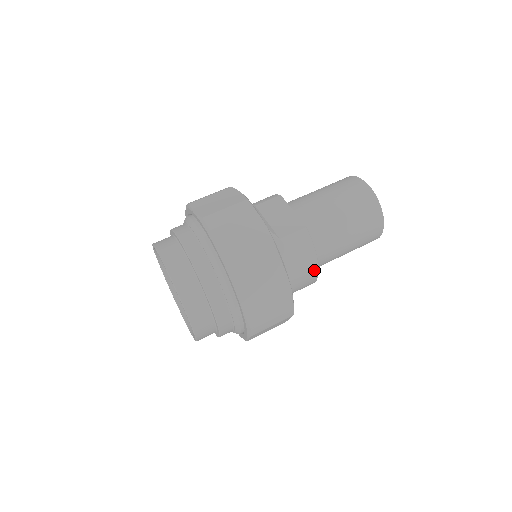
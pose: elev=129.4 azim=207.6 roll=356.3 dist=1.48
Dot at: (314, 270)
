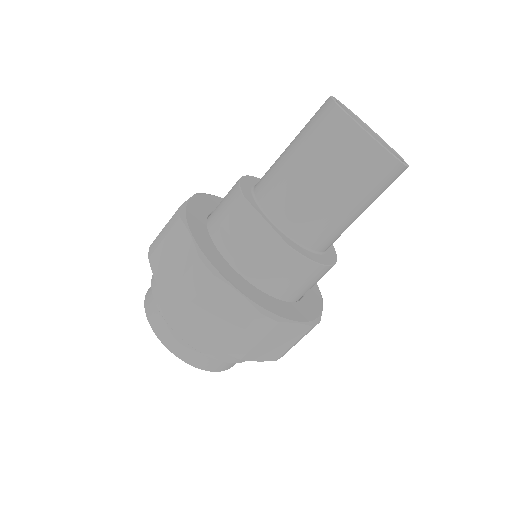
Dot at: (324, 270)
